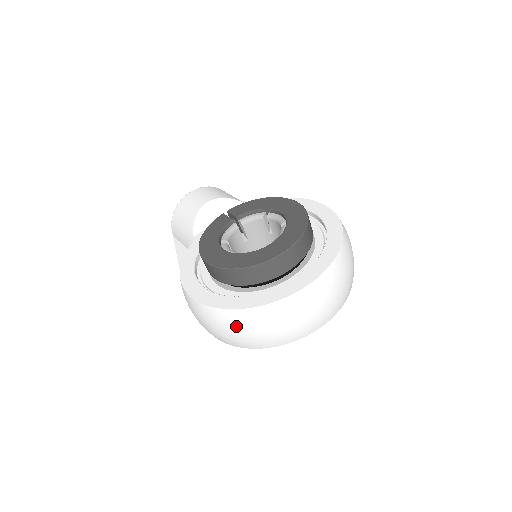
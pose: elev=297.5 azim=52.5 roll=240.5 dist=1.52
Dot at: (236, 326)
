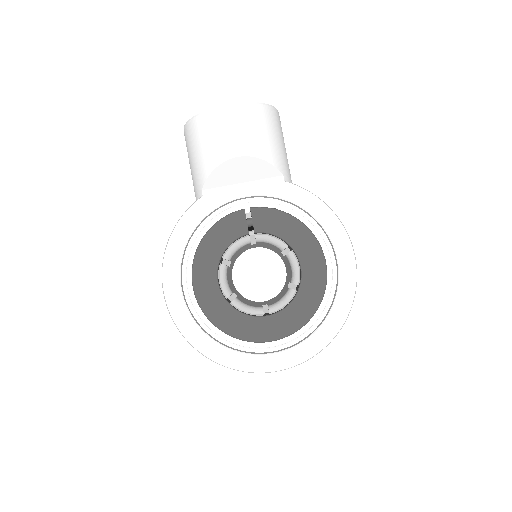
Dot at: occluded
